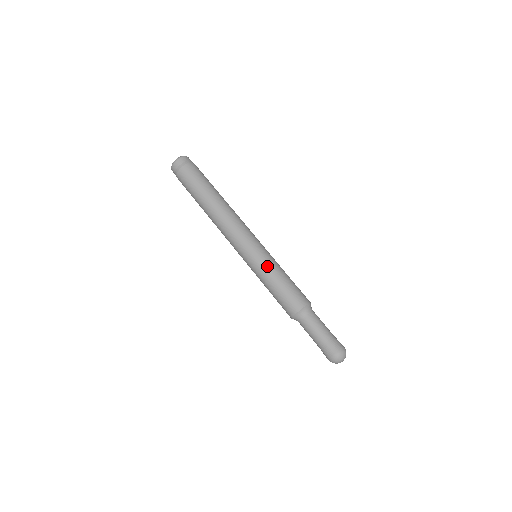
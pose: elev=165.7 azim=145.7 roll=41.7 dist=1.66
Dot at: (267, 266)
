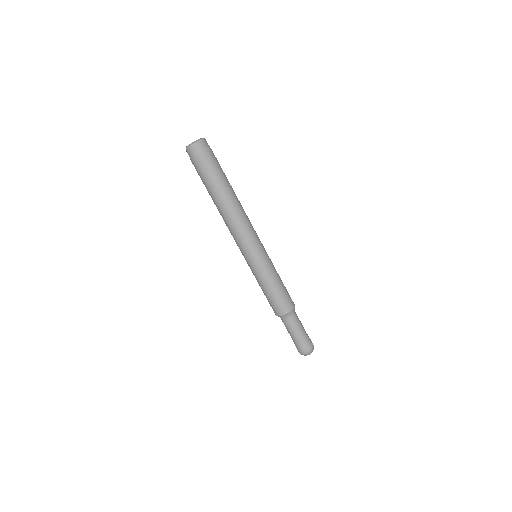
Dot at: (261, 275)
